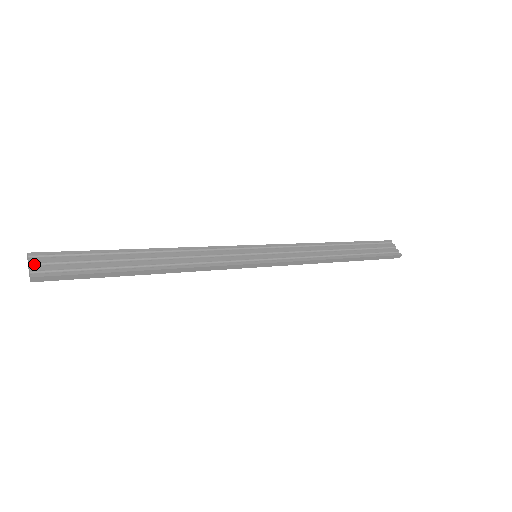
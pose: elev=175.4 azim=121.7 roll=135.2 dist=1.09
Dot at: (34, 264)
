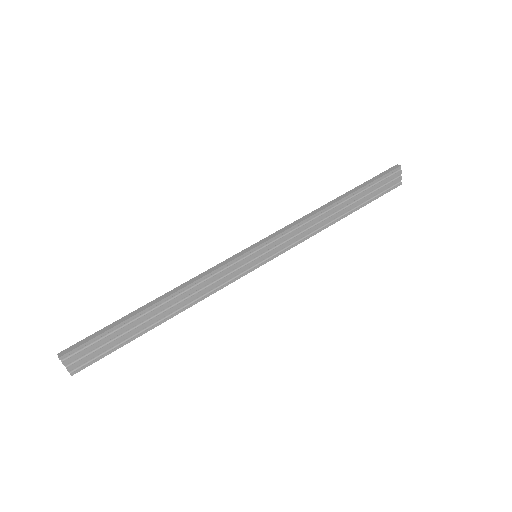
Dot at: (68, 363)
